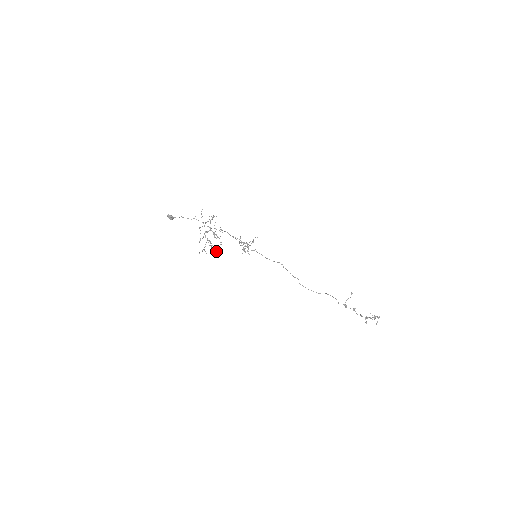
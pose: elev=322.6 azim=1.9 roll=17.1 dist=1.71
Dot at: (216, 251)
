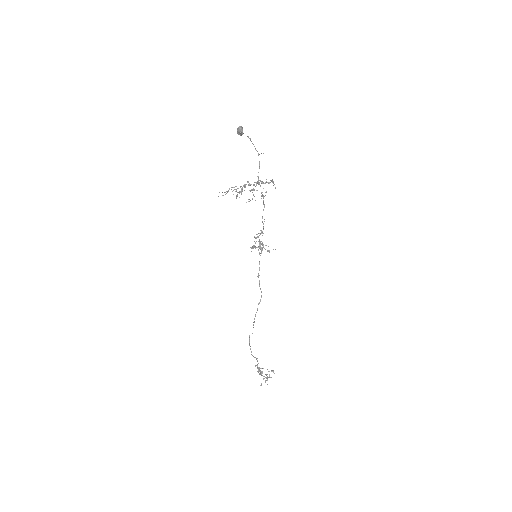
Dot at: occluded
